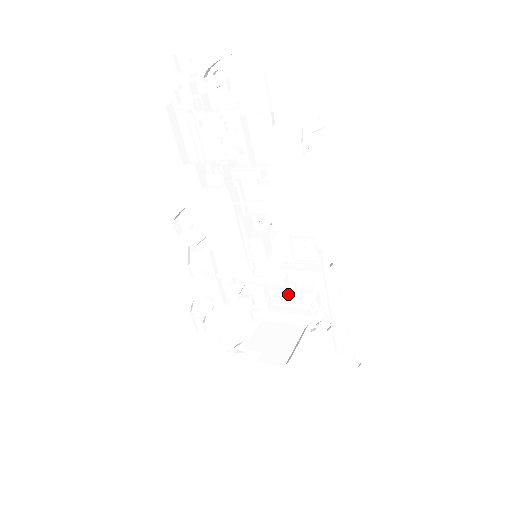
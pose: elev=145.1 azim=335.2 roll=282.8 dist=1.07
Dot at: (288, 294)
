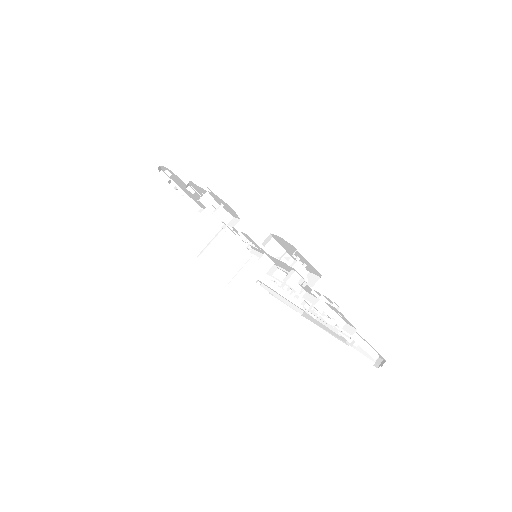
Dot at: (257, 245)
